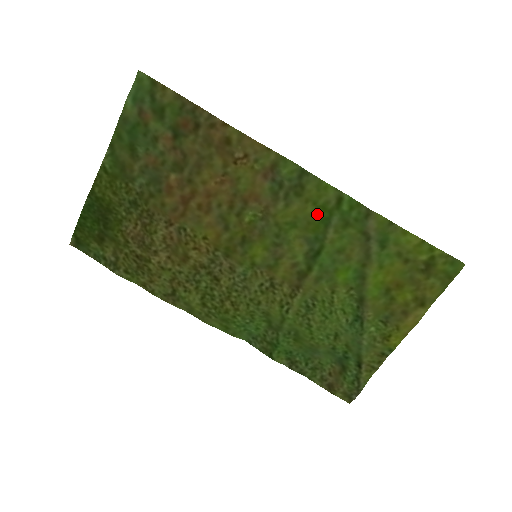
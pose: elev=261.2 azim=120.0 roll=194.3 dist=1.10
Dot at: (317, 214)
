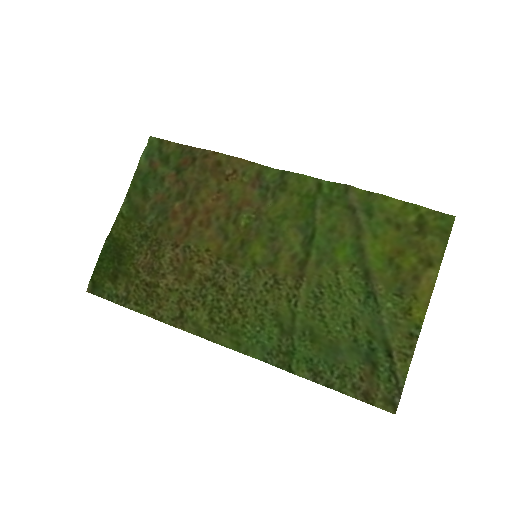
Dot at: (303, 202)
